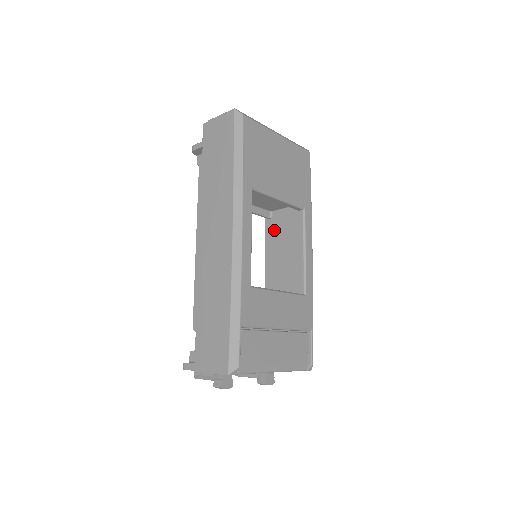
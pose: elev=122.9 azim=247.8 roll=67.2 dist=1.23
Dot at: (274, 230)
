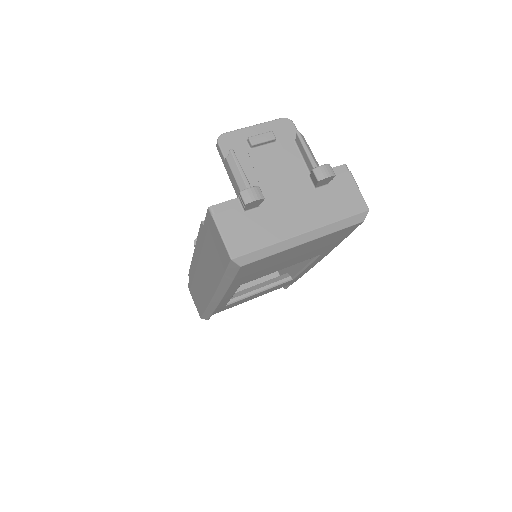
Dot at: occluded
